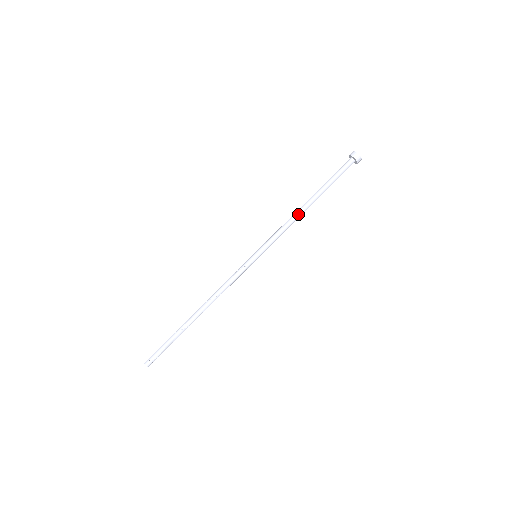
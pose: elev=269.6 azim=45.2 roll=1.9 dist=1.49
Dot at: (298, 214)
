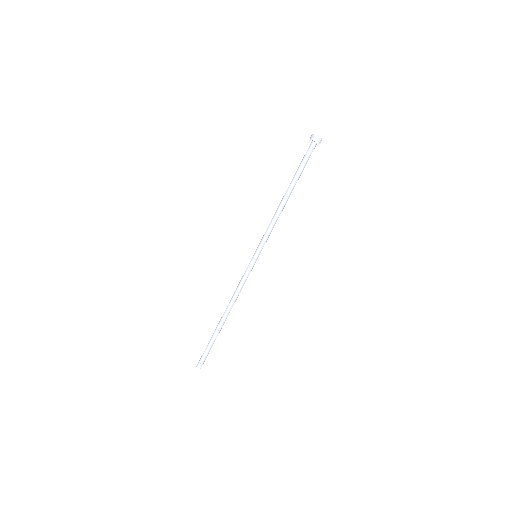
Dot at: (279, 209)
